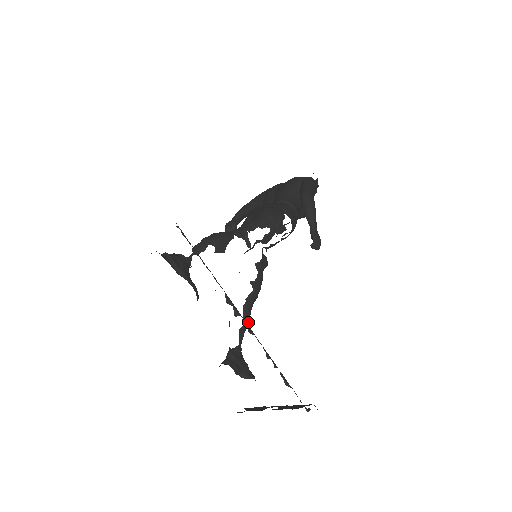
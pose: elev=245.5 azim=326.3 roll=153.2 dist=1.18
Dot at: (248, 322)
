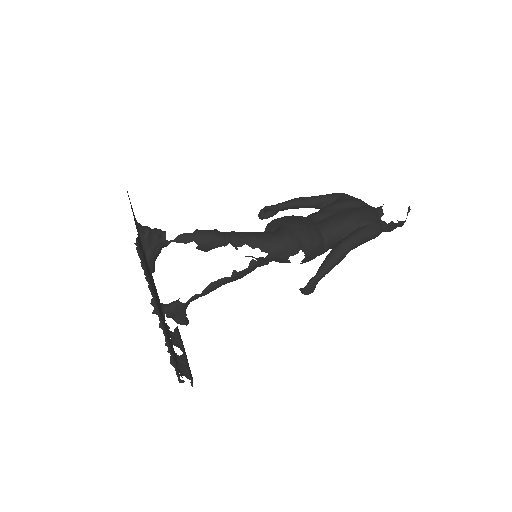
Dot at: occluded
